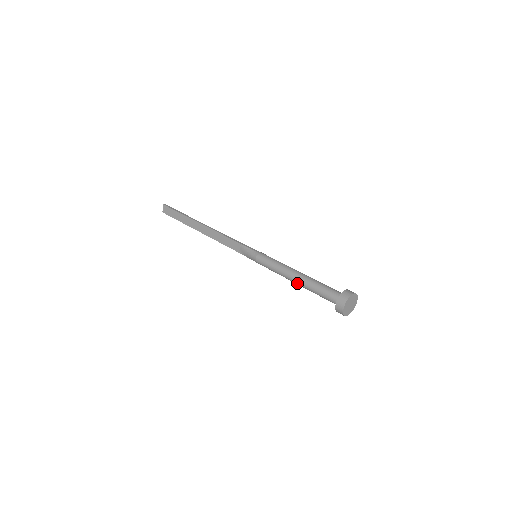
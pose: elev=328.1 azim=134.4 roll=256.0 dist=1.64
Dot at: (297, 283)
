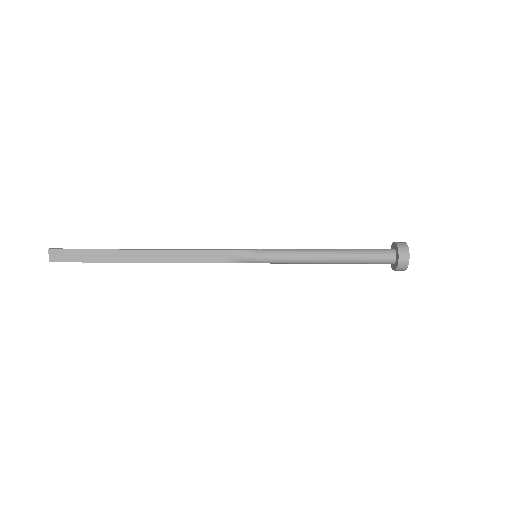
Dot at: (334, 261)
